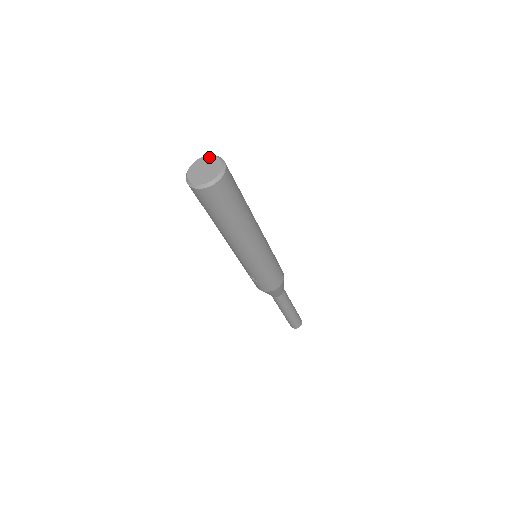
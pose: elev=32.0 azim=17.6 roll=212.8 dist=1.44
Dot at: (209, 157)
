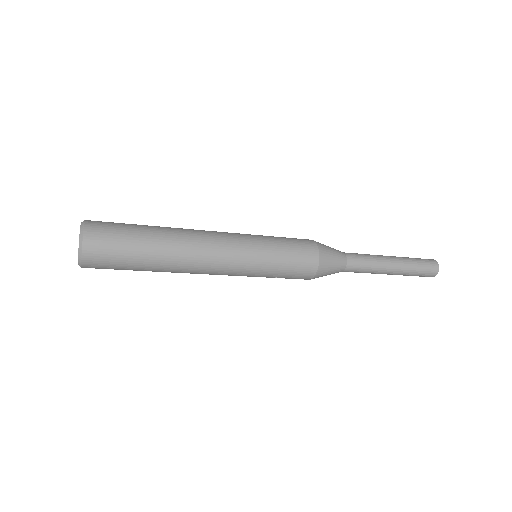
Dot at: occluded
